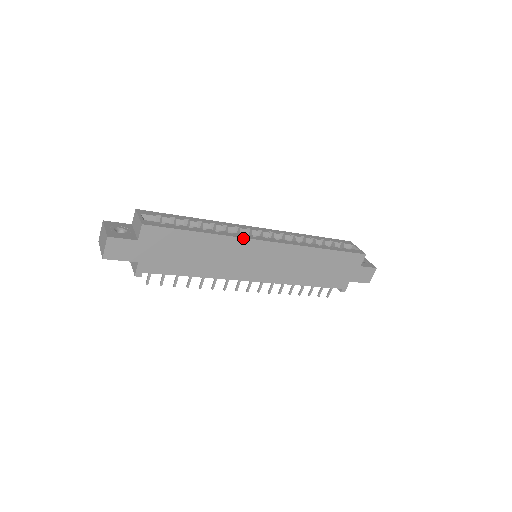
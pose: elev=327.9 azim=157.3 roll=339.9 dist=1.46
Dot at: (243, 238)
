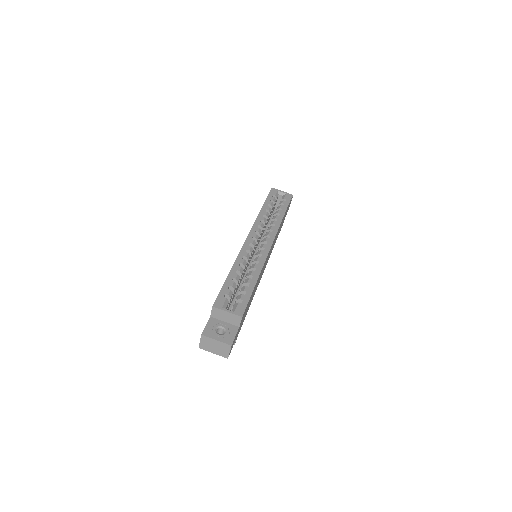
Dot at: occluded
